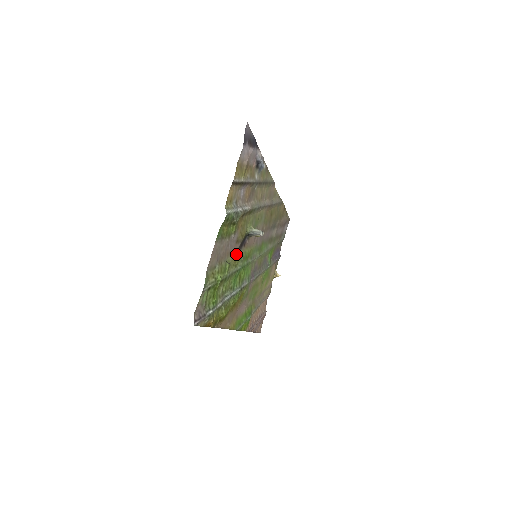
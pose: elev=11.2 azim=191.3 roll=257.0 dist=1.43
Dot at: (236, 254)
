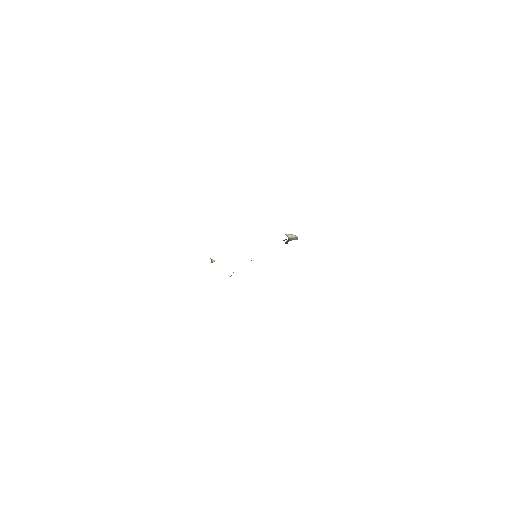
Dot at: occluded
